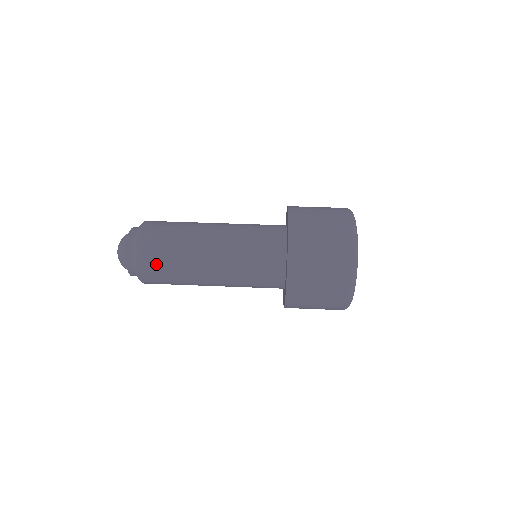
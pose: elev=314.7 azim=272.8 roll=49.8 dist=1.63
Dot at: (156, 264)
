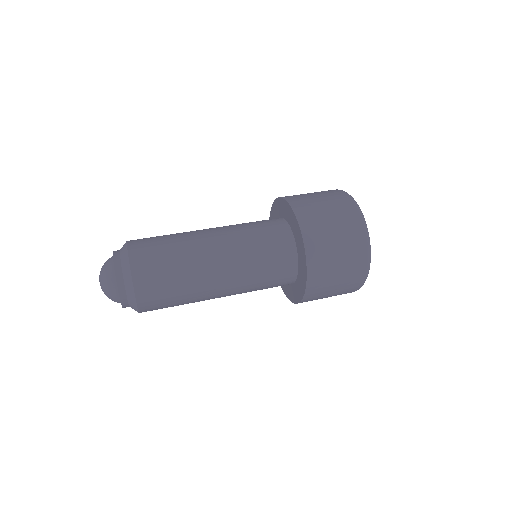
Dot at: (155, 269)
